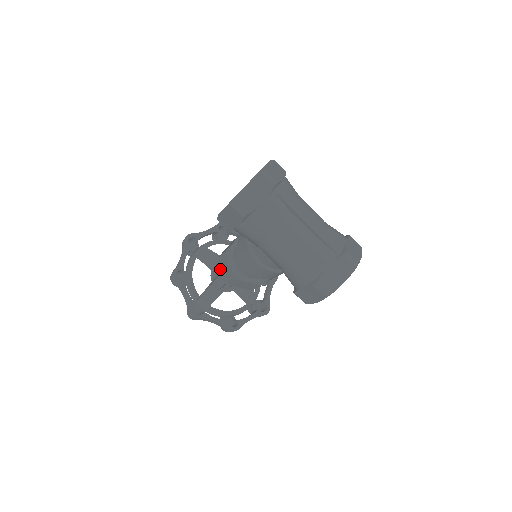
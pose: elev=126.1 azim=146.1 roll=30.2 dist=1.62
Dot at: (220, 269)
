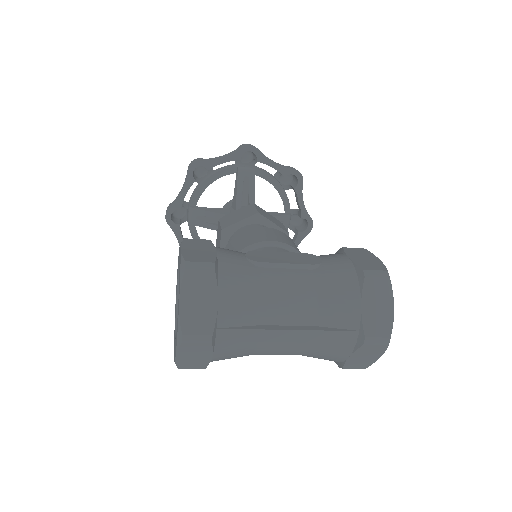
Dot at: occluded
